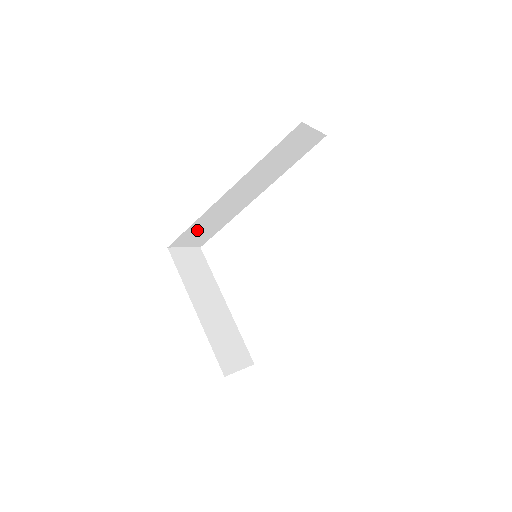
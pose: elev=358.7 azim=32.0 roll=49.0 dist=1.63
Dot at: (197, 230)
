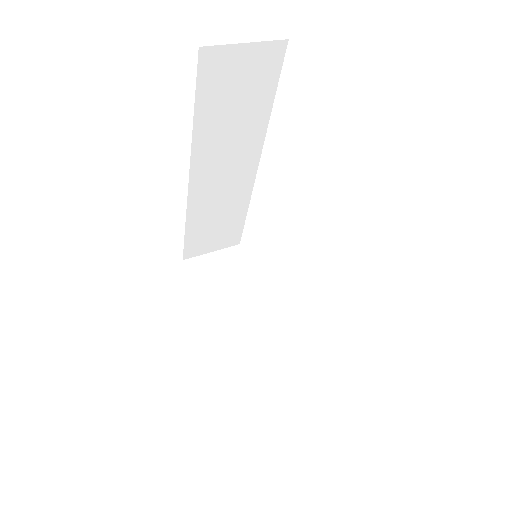
Dot at: (205, 231)
